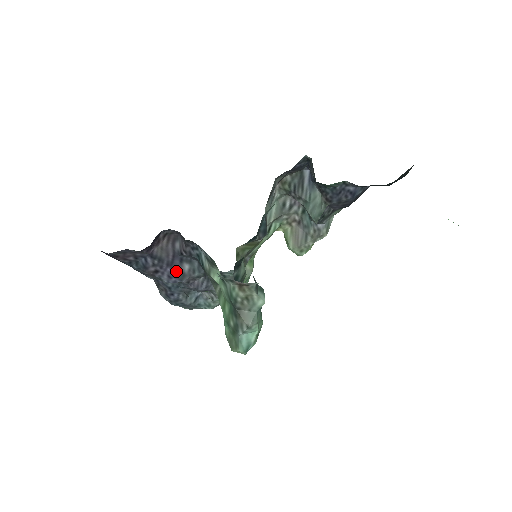
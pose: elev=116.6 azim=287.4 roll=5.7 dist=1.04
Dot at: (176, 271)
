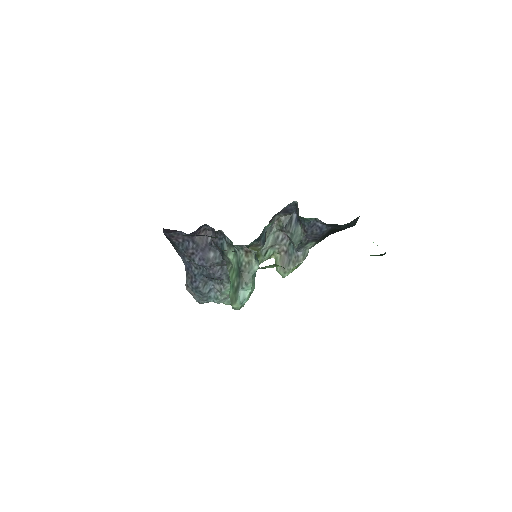
Dot at: (205, 256)
